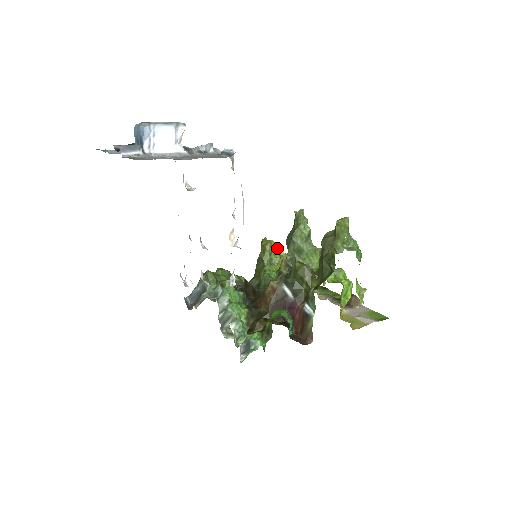
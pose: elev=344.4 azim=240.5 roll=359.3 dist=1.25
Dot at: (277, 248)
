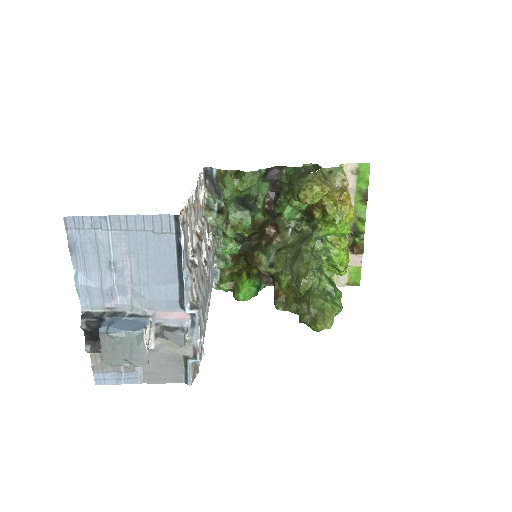
Dot at: (315, 201)
